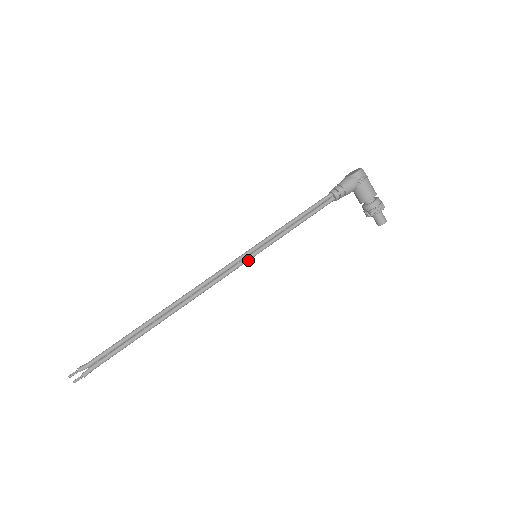
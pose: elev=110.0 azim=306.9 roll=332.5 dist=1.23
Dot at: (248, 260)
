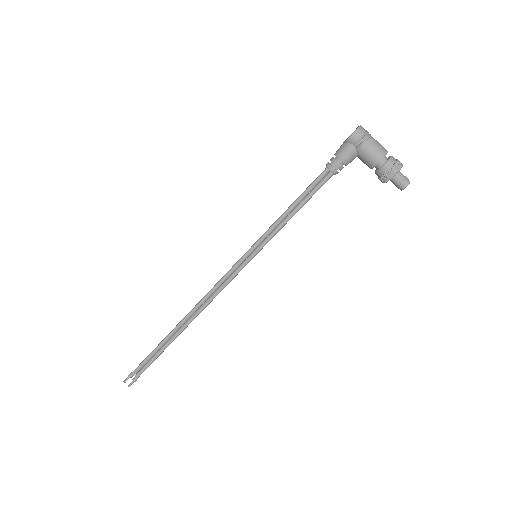
Dot at: (248, 262)
